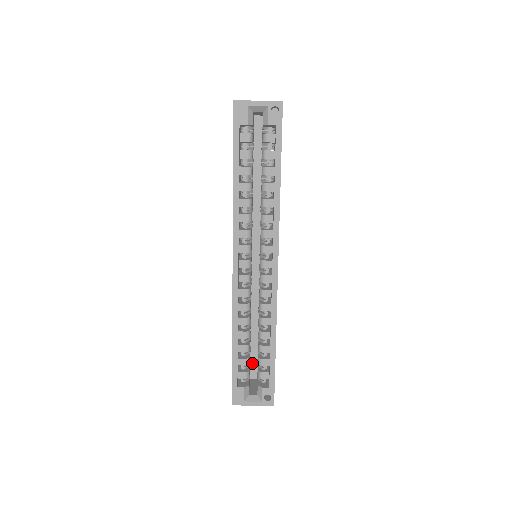
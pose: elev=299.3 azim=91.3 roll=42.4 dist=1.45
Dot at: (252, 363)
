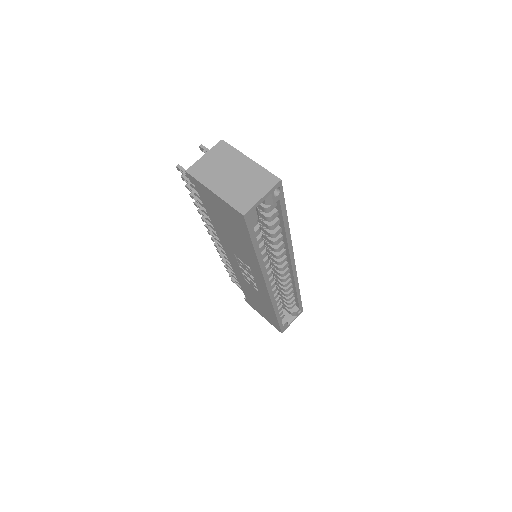
Dot at: occluded
